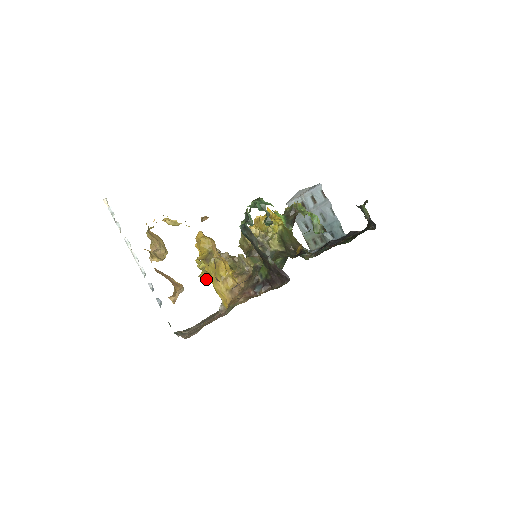
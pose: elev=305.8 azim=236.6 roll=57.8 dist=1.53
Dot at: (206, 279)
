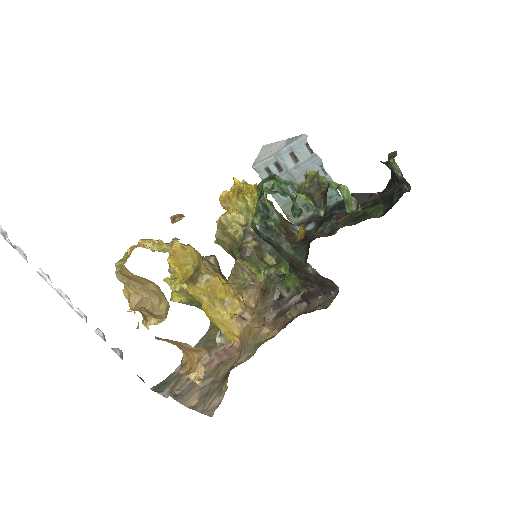
Dot at: (184, 303)
